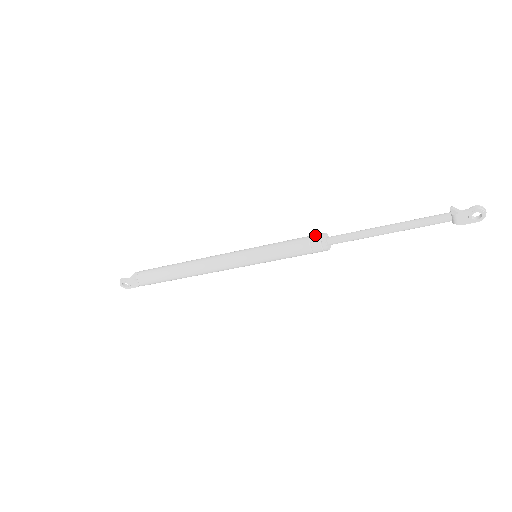
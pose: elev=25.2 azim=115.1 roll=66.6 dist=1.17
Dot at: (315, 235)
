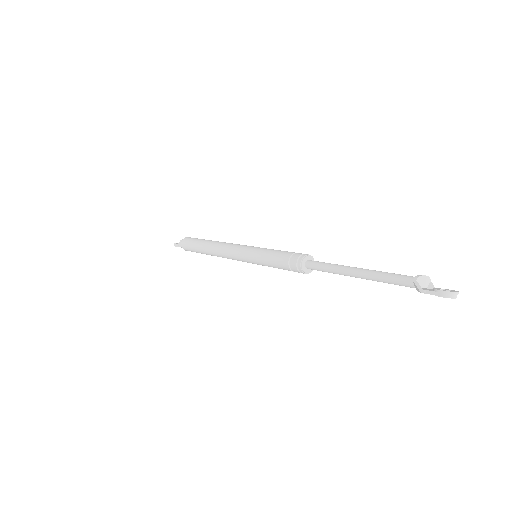
Dot at: (293, 260)
